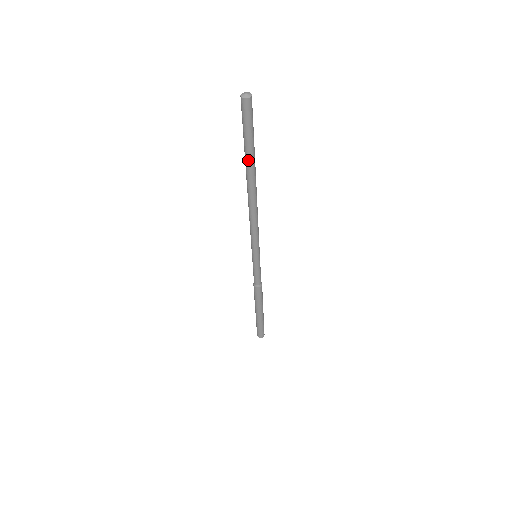
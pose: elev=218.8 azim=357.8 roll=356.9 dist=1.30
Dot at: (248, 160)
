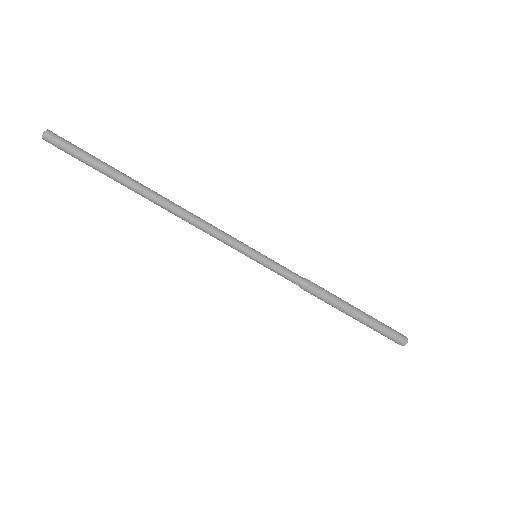
Dot at: (113, 179)
